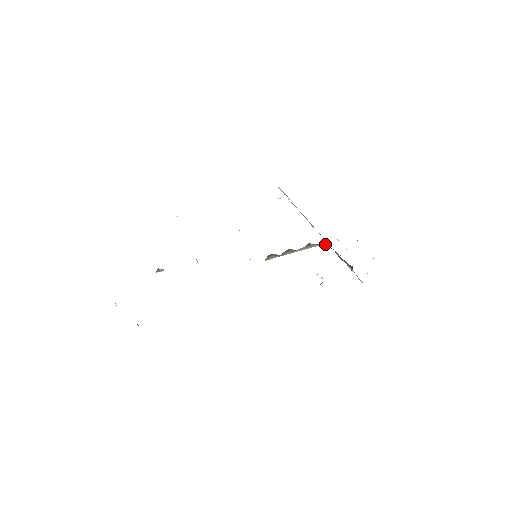
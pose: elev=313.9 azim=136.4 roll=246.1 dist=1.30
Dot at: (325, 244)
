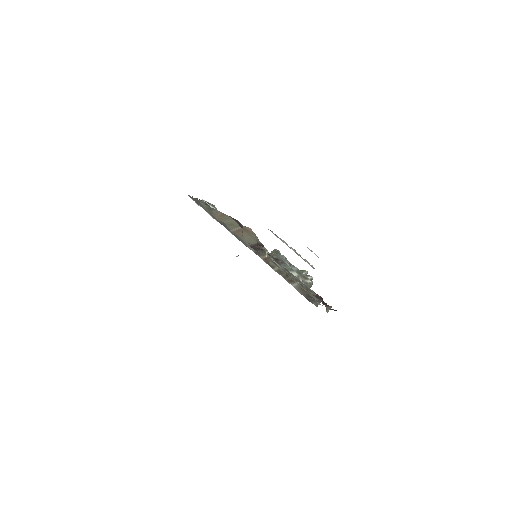
Dot at: occluded
